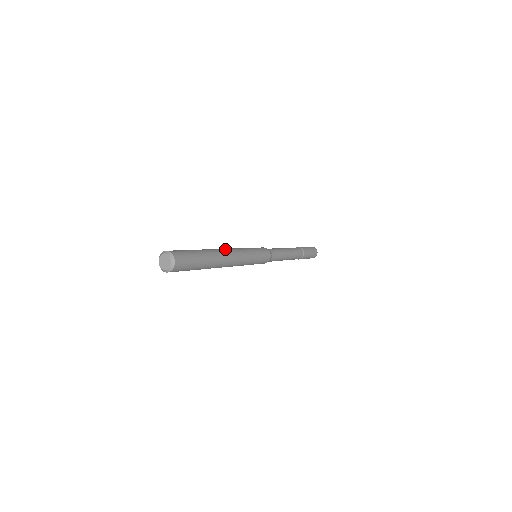
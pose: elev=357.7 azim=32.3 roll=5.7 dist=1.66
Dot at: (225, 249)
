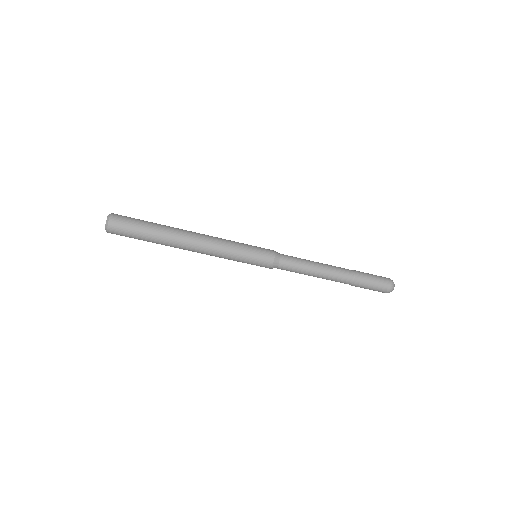
Dot at: occluded
